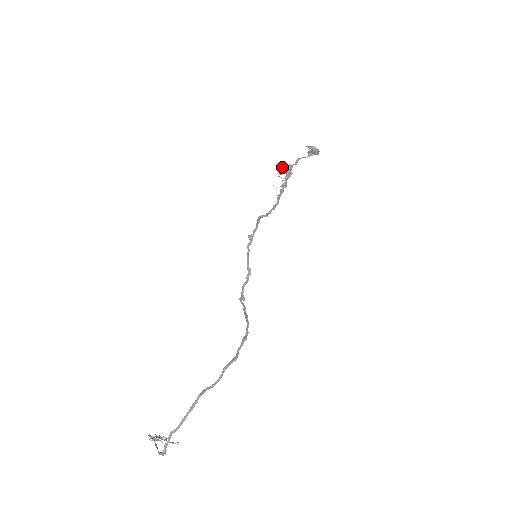
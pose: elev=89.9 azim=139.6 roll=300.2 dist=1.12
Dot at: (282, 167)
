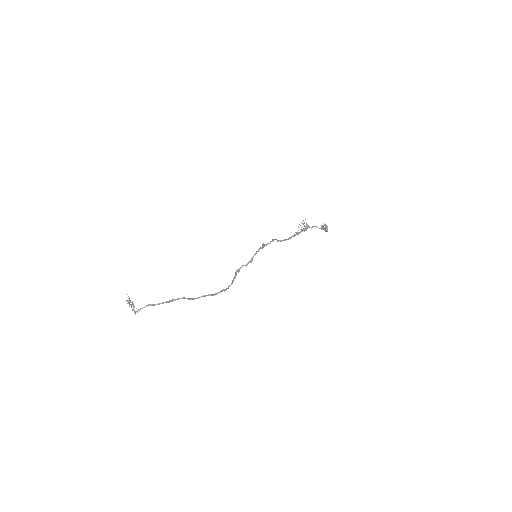
Dot at: (304, 223)
